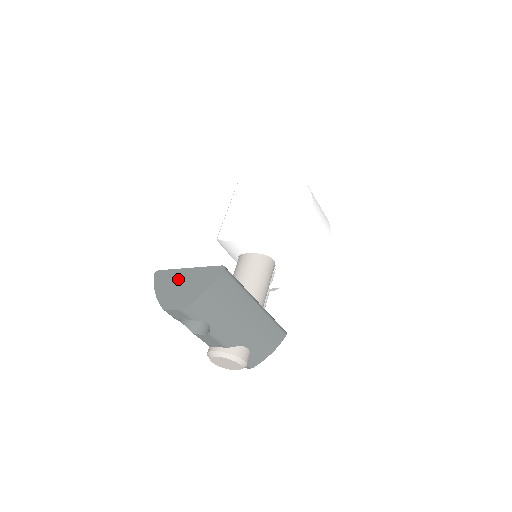
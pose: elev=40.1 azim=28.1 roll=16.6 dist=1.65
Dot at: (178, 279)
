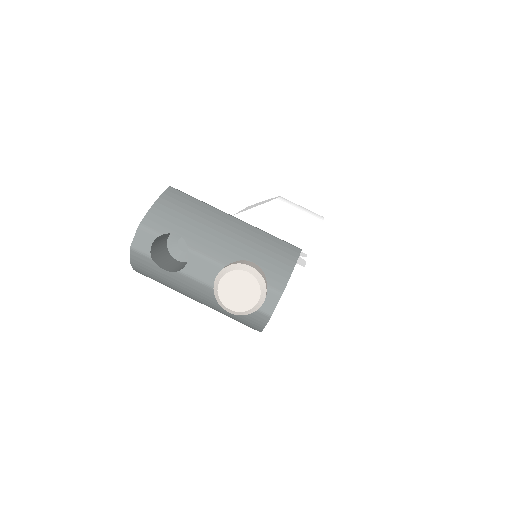
Dot at: occluded
